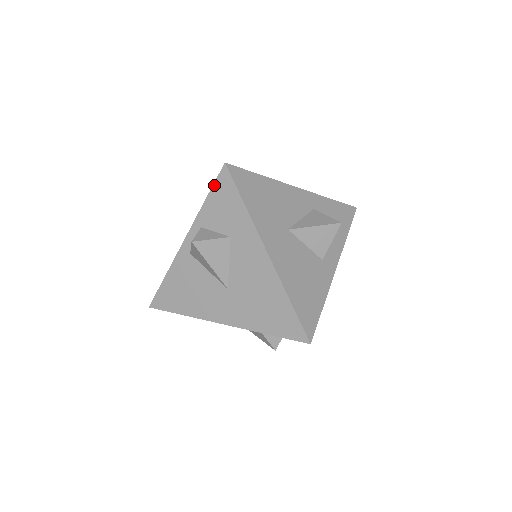
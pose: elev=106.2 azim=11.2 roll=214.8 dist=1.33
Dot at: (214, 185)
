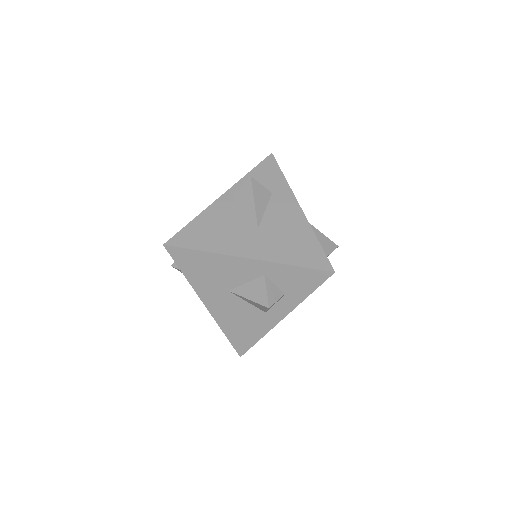
Dot at: occluded
